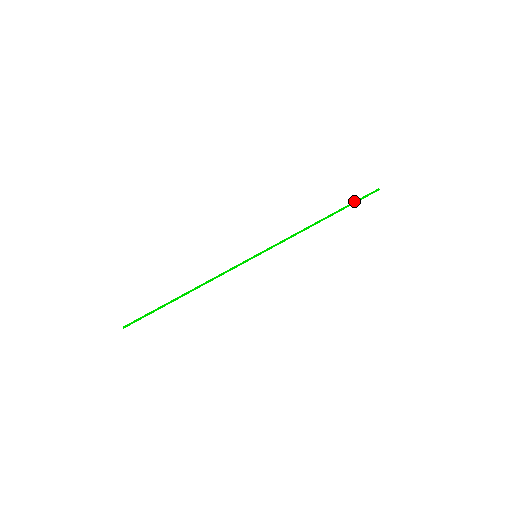
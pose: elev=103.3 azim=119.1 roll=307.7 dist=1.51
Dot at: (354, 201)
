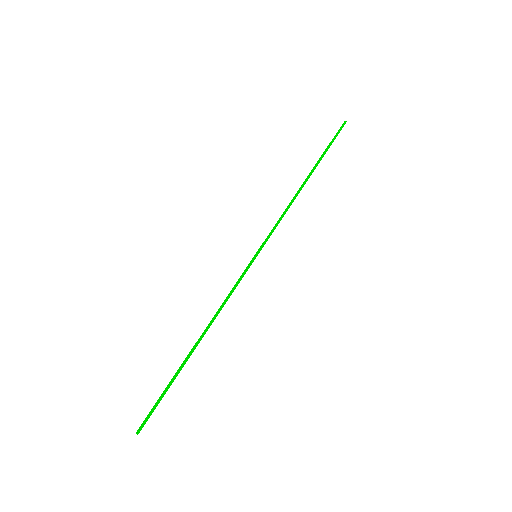
Dot at: occluded
